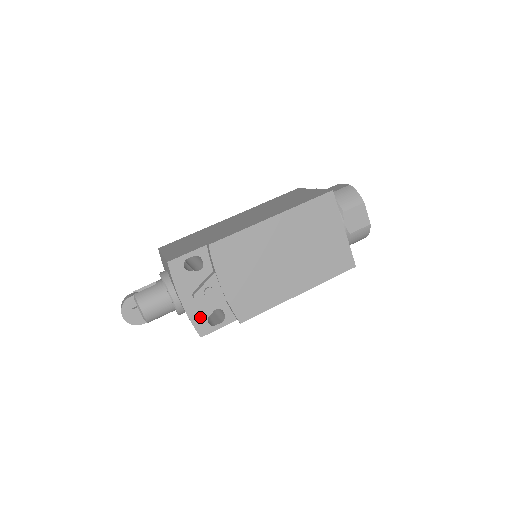
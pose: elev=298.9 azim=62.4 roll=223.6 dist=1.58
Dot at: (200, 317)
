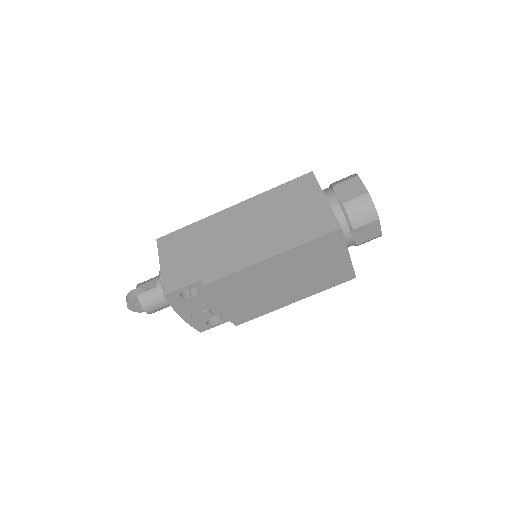
Dot at: (199, 322)
